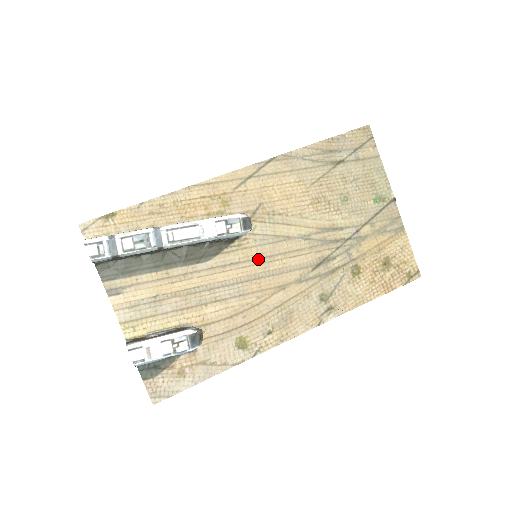
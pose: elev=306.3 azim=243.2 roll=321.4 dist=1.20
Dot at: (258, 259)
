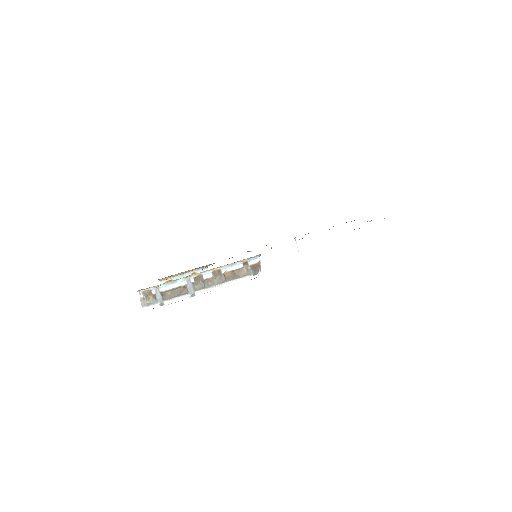
Dot at: occluded
